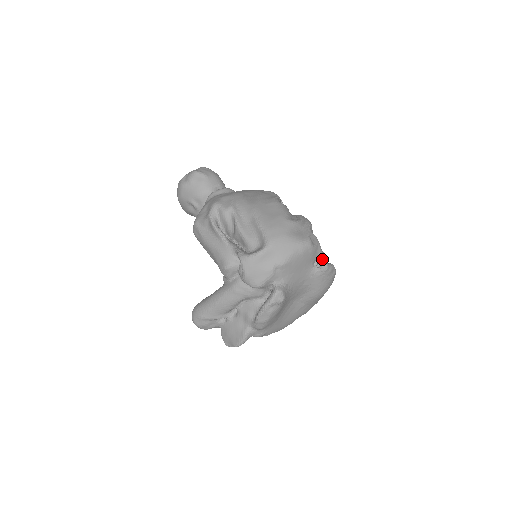
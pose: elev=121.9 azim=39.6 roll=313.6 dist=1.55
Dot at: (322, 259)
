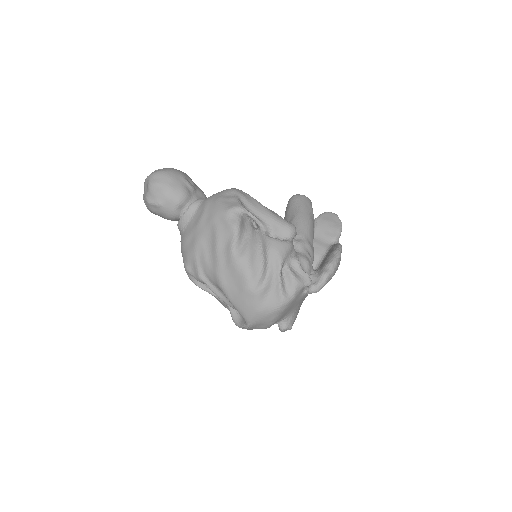
Dot at: (309, 287)
